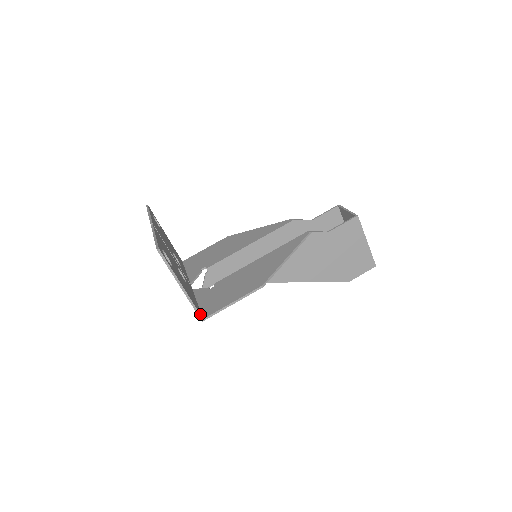
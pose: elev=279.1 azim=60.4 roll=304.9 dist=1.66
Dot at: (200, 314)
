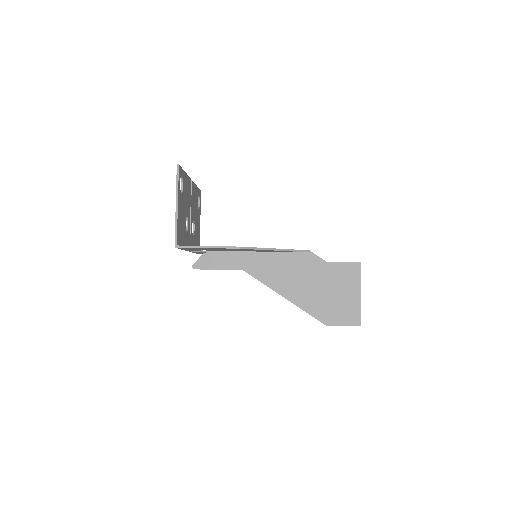
Dot at: (177, 240)
